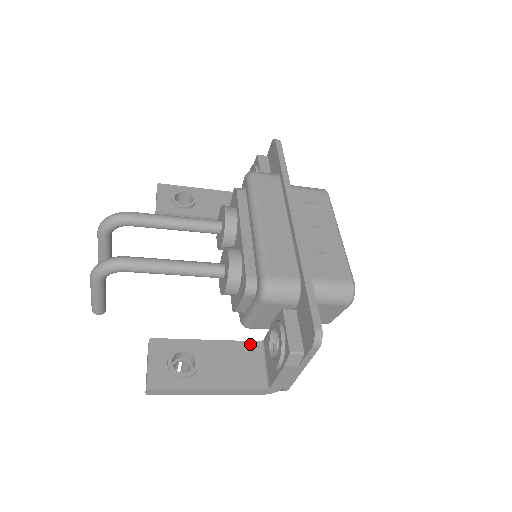
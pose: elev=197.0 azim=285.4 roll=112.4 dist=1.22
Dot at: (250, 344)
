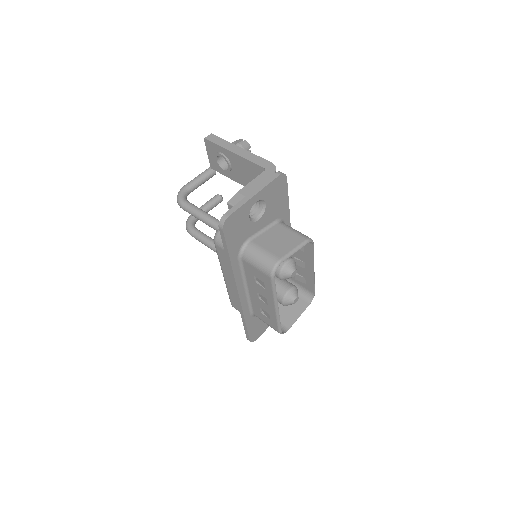
Dot at: occluded
